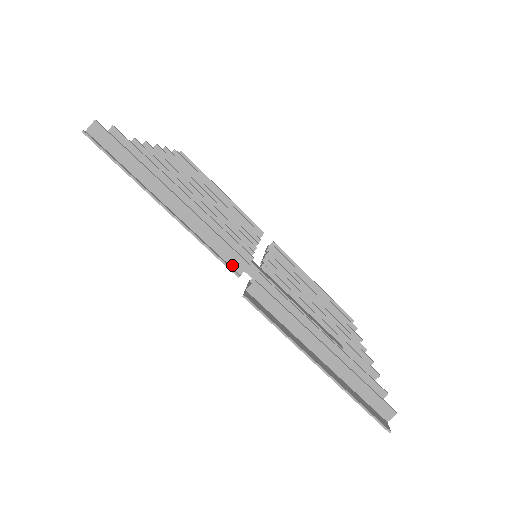
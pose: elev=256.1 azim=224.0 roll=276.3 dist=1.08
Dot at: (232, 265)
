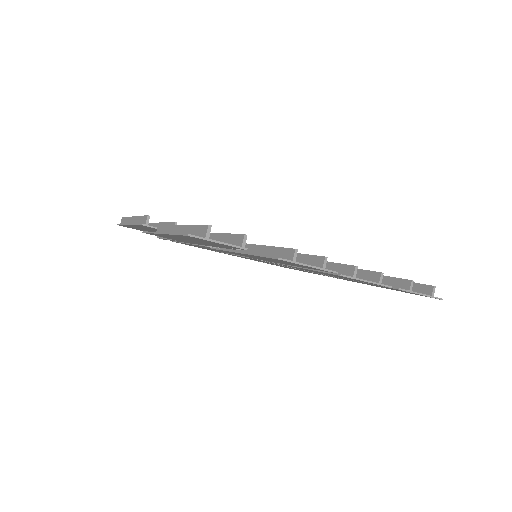
Dot at: (144, 223)
